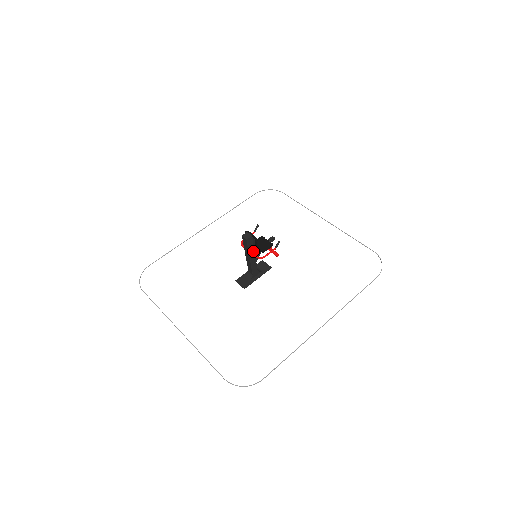
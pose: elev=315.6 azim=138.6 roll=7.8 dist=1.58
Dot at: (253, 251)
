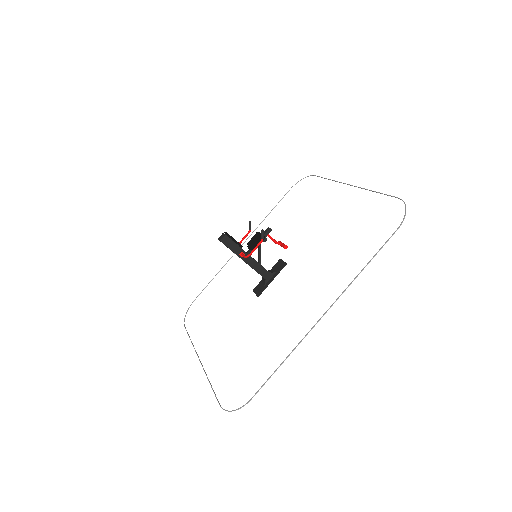
Dot at: (242, 251)
